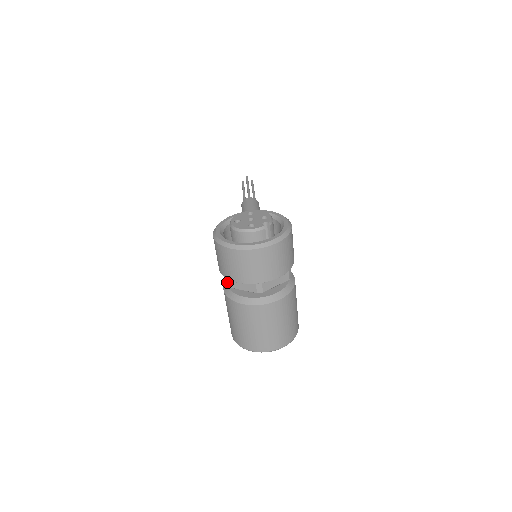
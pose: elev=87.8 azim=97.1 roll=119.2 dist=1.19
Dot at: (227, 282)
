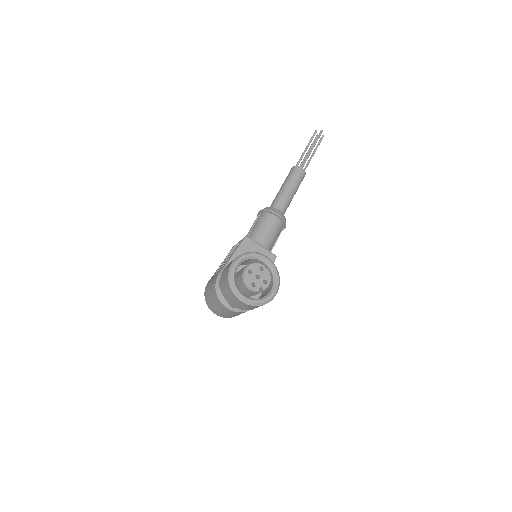
Dot at: (220, 285)
